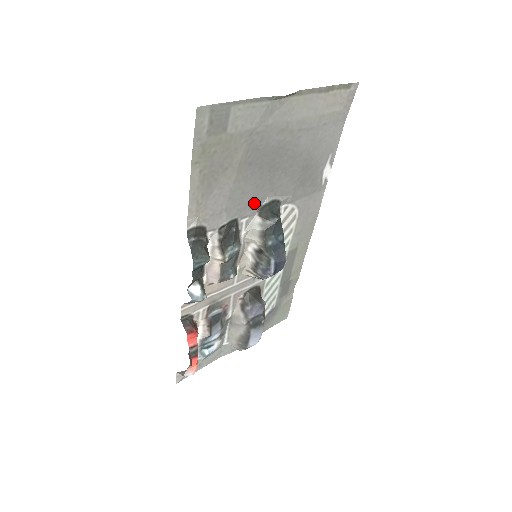
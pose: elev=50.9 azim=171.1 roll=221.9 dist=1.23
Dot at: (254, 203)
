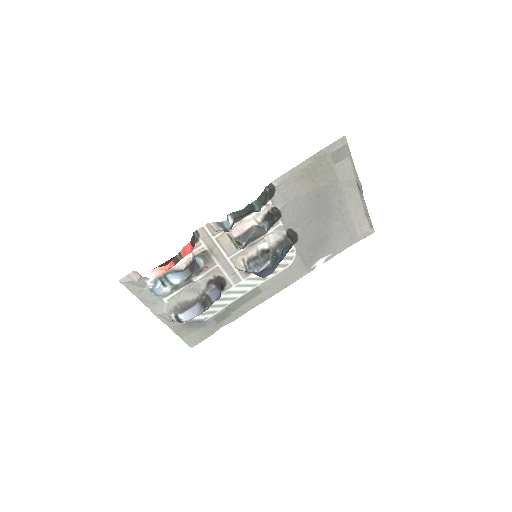
Dot at: (293, 221)
